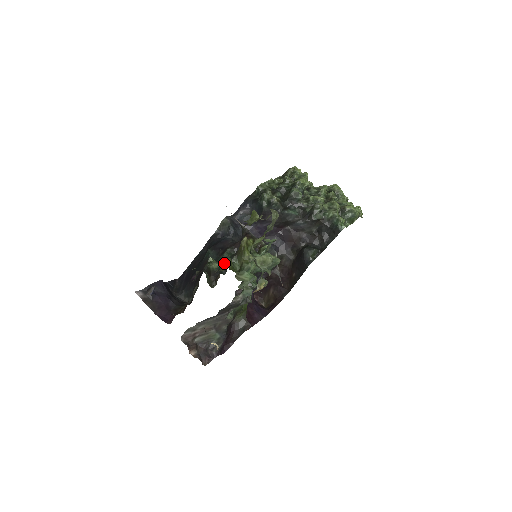
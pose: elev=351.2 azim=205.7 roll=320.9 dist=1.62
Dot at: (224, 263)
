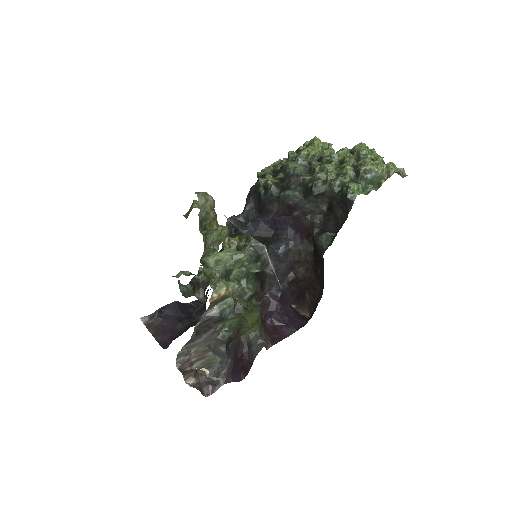
Dot at: occluded
